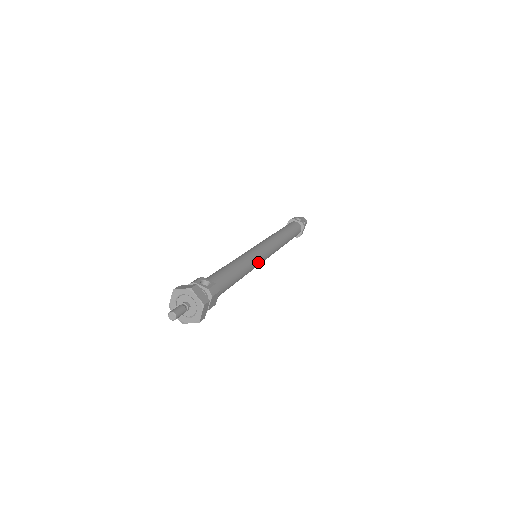
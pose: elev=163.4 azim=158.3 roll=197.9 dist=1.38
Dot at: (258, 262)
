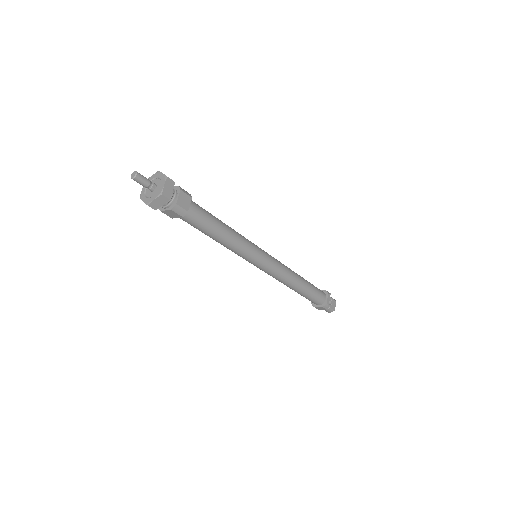
Dot at: (254, 248)
